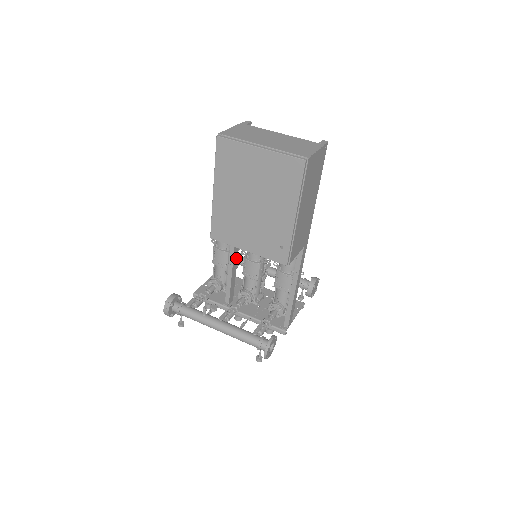
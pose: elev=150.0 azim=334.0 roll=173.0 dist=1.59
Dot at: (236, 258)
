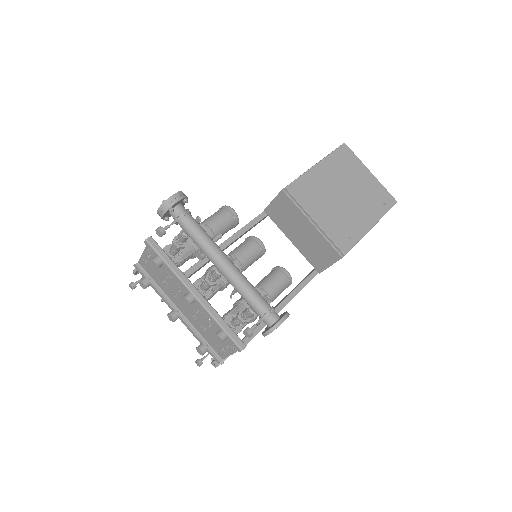
Dot at: (231, 244)
